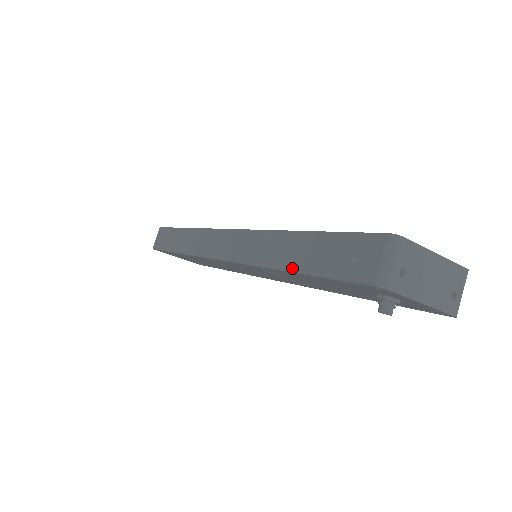
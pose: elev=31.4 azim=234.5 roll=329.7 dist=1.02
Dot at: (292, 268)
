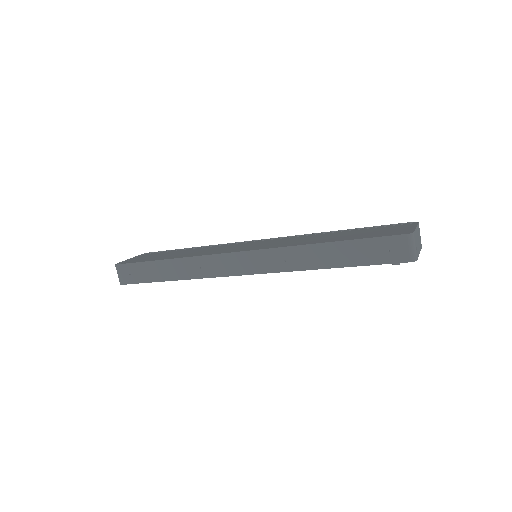
Dot at: (337, 265)
